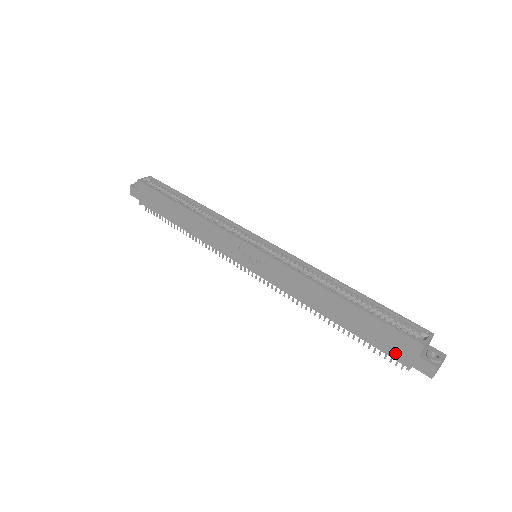
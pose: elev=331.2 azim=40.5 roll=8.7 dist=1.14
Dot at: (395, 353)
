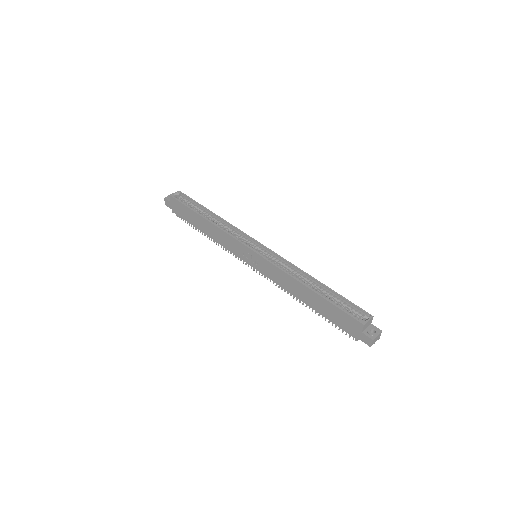
Dot at: (347, 329)
